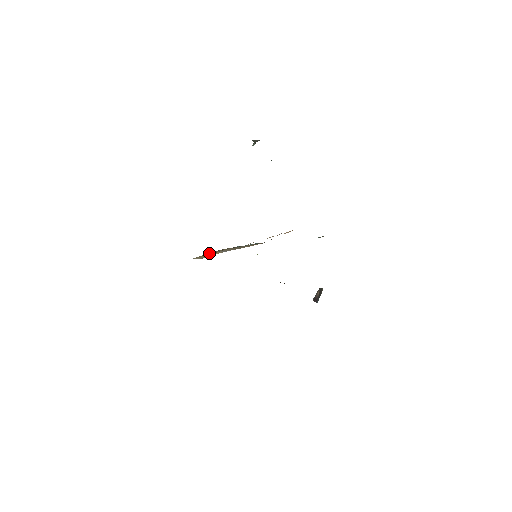
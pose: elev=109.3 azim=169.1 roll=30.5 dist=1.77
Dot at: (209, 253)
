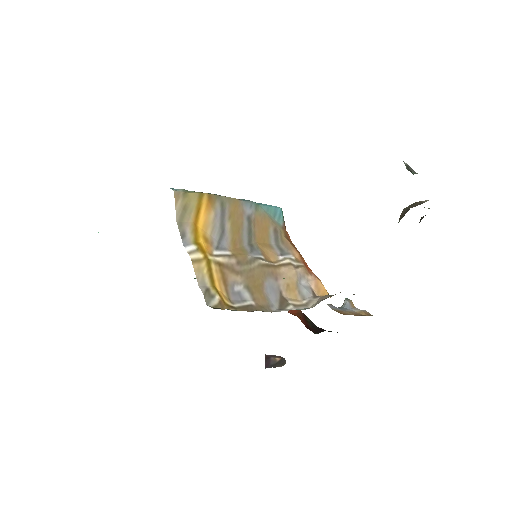
Dot at: (202, 202)
